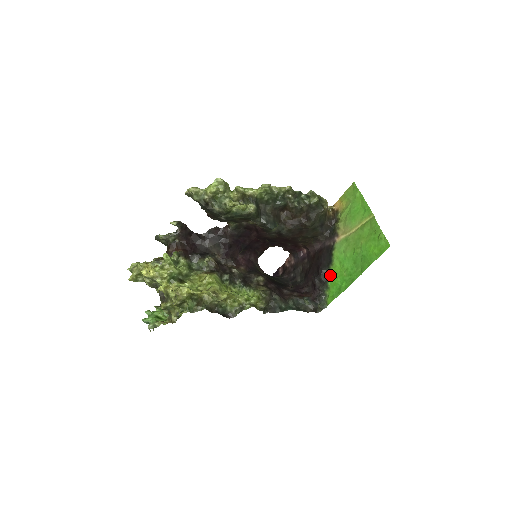
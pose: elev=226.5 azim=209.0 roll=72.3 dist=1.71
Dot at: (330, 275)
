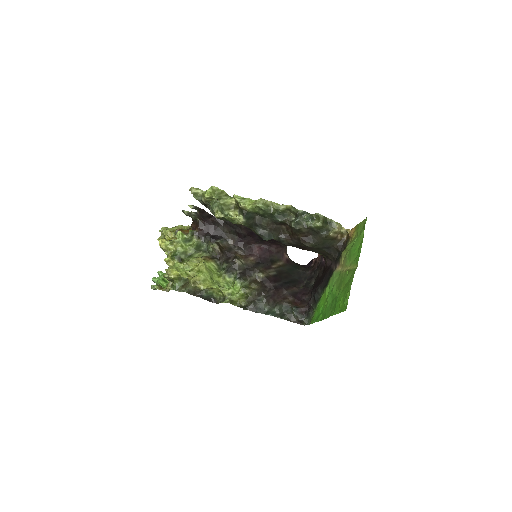
Dot at: (321, 298)
